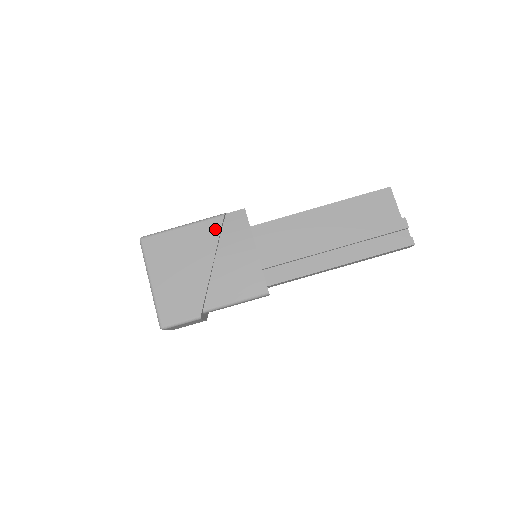
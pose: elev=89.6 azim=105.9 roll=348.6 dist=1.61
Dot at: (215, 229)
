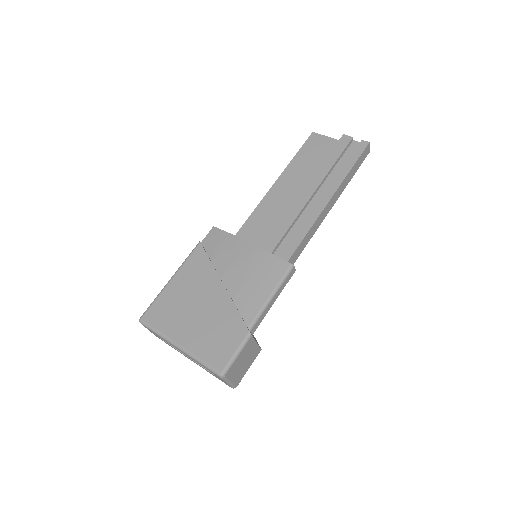
Dot at: (201, 257)
